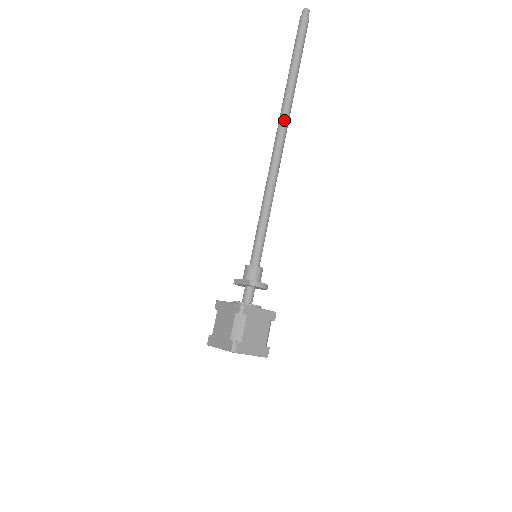
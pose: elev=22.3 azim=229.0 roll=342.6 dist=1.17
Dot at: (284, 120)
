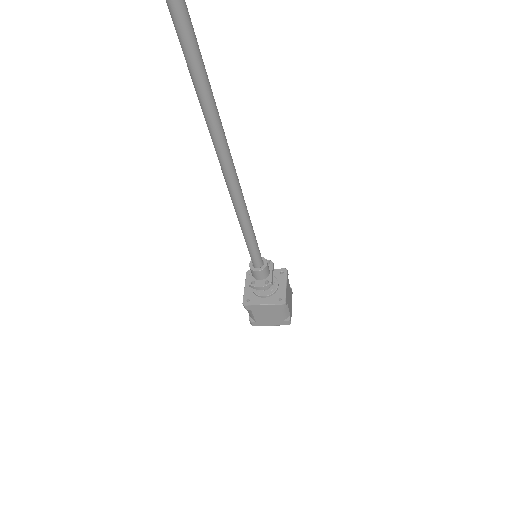
Dot at: (211, 136)
